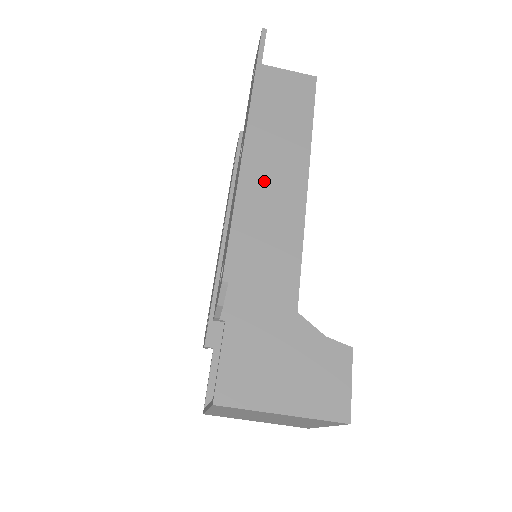
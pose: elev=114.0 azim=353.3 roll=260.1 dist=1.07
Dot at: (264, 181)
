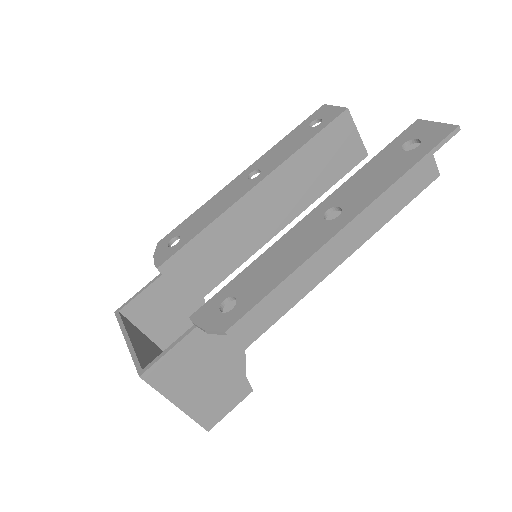
Dot at: occluded
